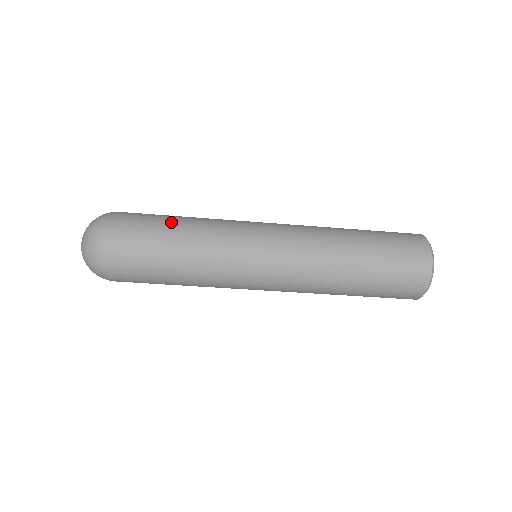
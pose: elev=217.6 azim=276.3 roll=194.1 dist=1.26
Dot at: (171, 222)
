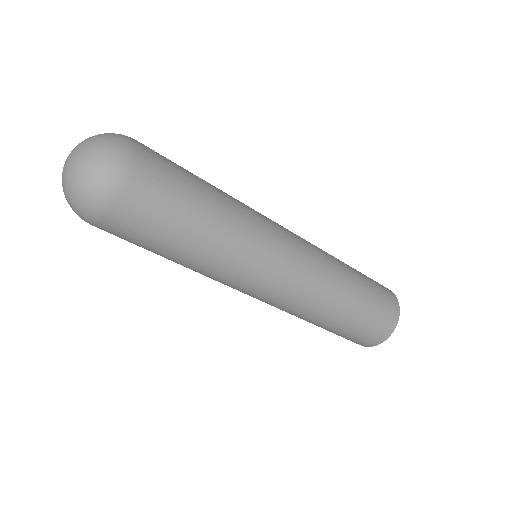
Dot at: (201, 187)
